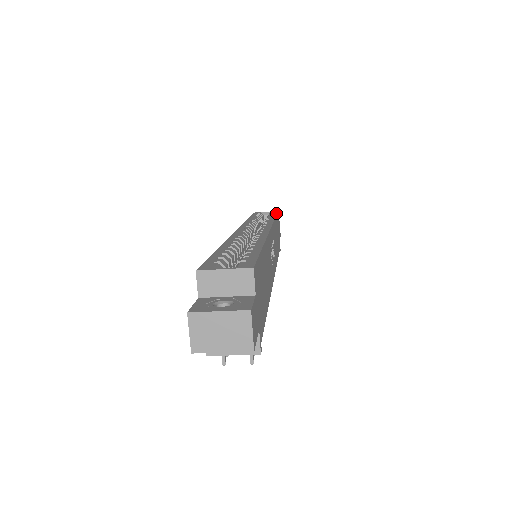
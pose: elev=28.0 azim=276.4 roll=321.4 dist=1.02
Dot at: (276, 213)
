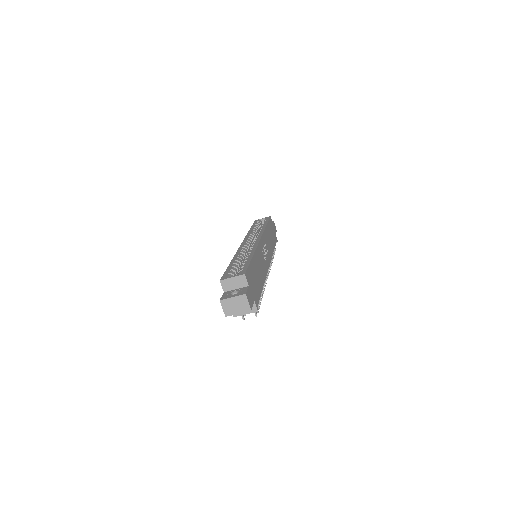
Dot at: (268, 220)
